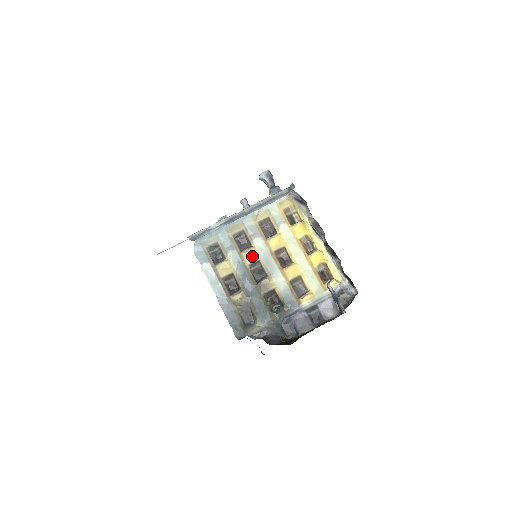
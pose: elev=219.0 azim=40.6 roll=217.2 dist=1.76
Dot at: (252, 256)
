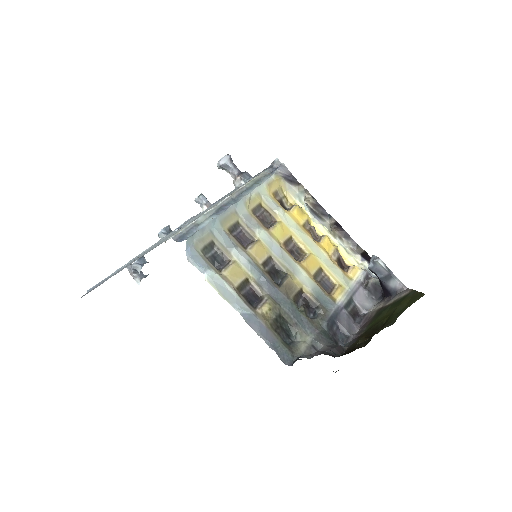
Dot at: (261, 252)
